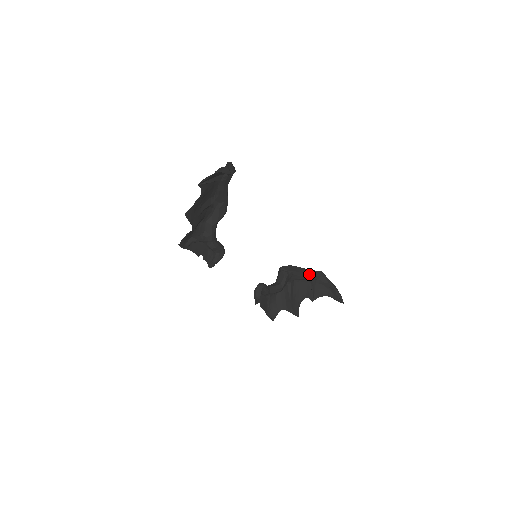
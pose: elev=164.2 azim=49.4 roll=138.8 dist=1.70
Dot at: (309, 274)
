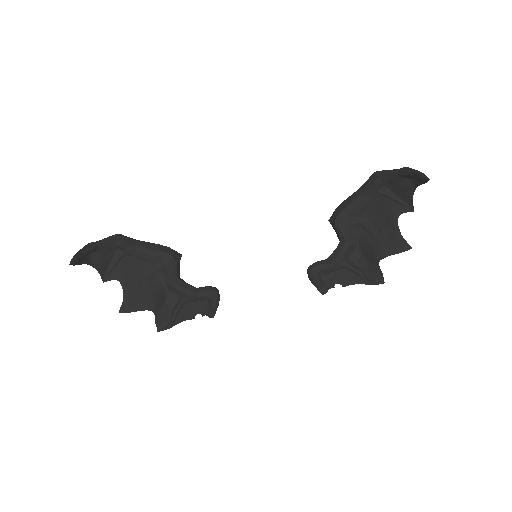
Dot at: (365, 192)
